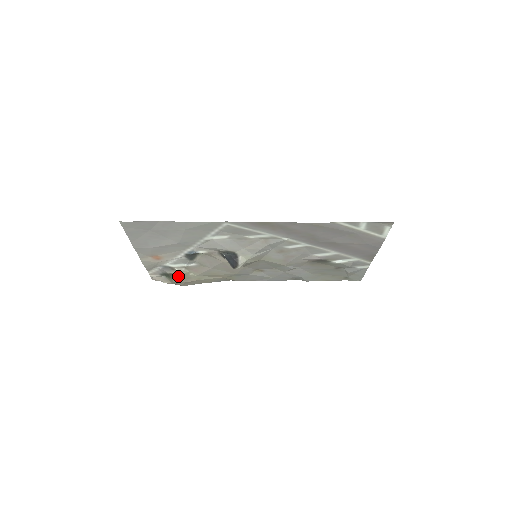
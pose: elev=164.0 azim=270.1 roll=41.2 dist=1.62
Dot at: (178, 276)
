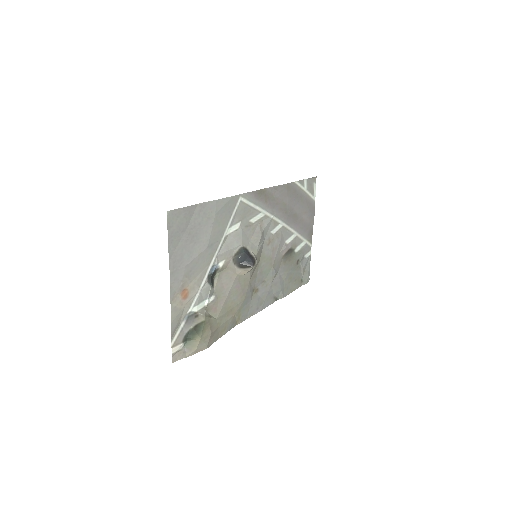
Dot at: (204, 325)
